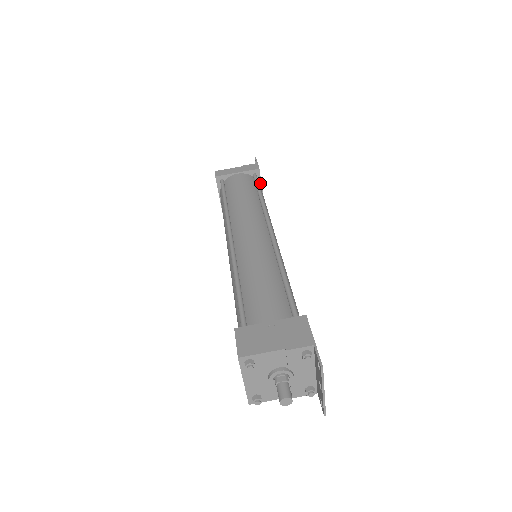
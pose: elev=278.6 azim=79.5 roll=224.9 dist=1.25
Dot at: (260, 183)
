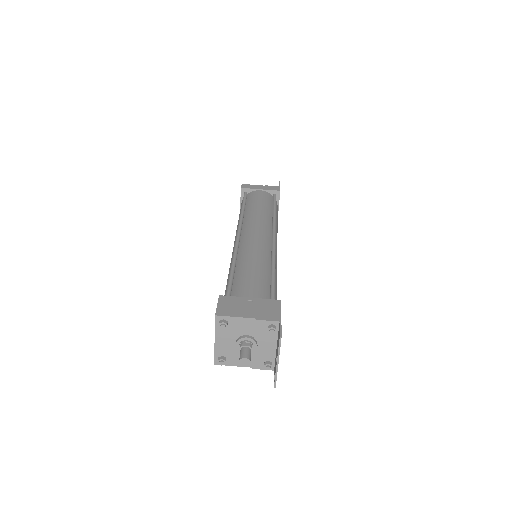
Dot at: (278, 204)
